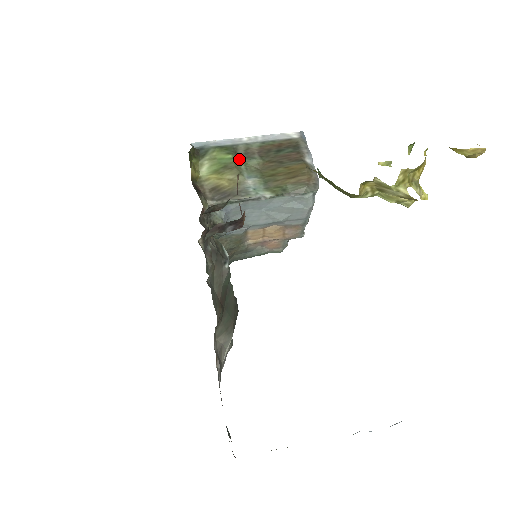
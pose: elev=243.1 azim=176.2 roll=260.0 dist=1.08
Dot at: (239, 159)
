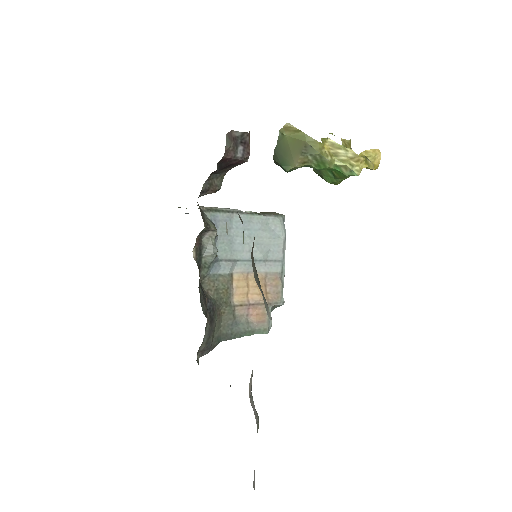
Dot at: occluded
